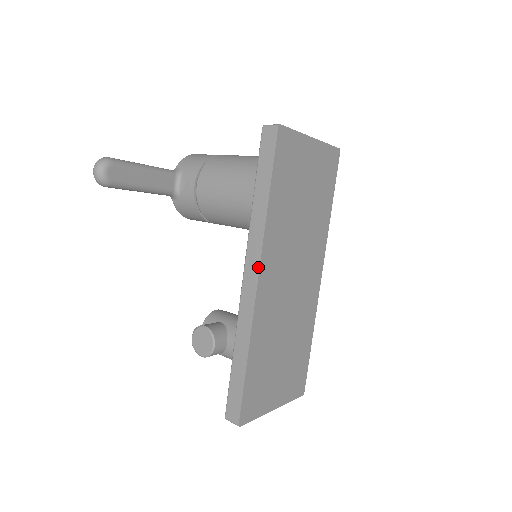
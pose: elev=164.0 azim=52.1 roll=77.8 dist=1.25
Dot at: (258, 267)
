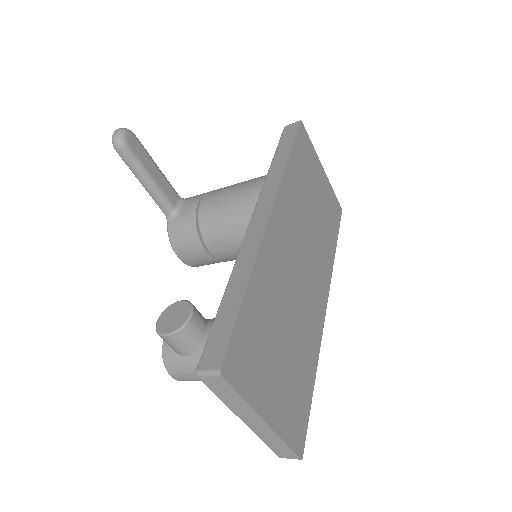
Dot at: (273, 201)
